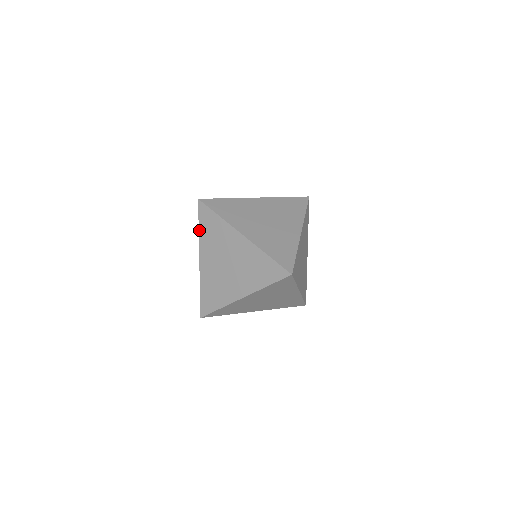
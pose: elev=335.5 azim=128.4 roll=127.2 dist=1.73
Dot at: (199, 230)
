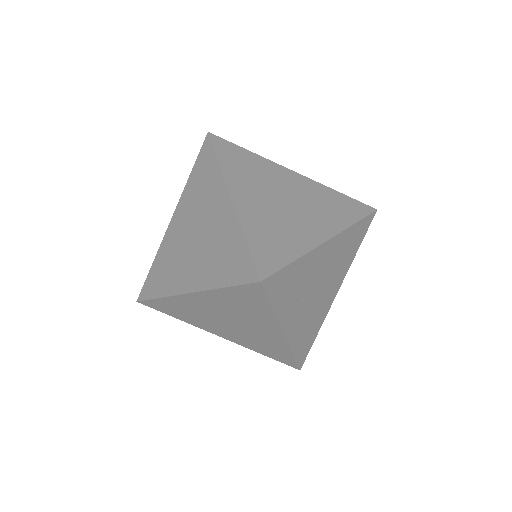
Dot at: (189, 176)
